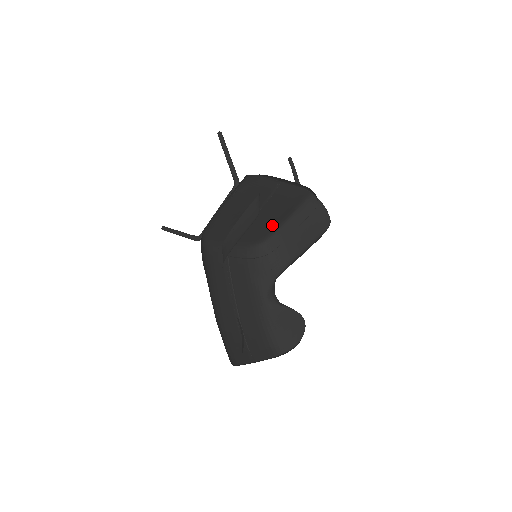
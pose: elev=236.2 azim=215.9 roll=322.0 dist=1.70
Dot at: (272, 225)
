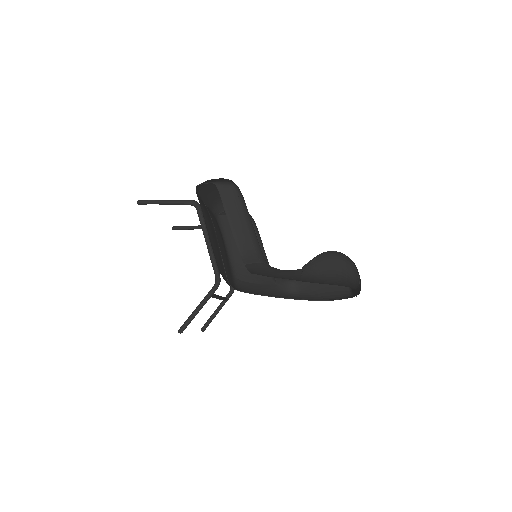
Dot at: occluded
